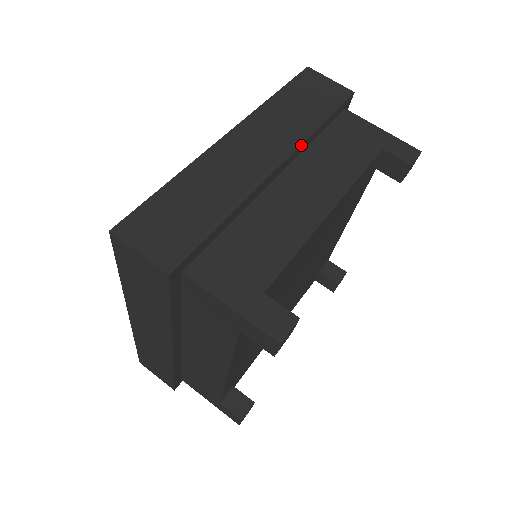
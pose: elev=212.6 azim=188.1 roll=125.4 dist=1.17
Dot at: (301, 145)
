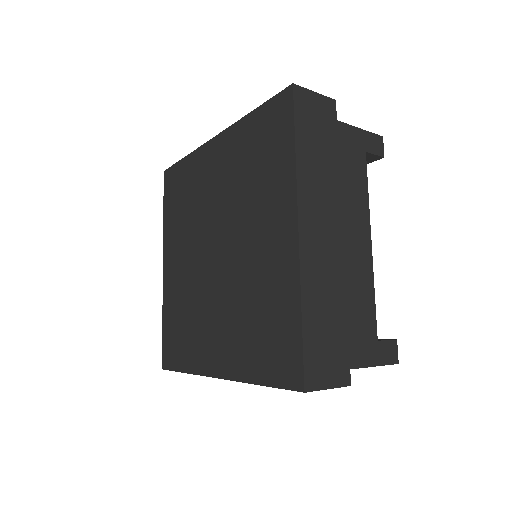
Dot at: (340, 199)
